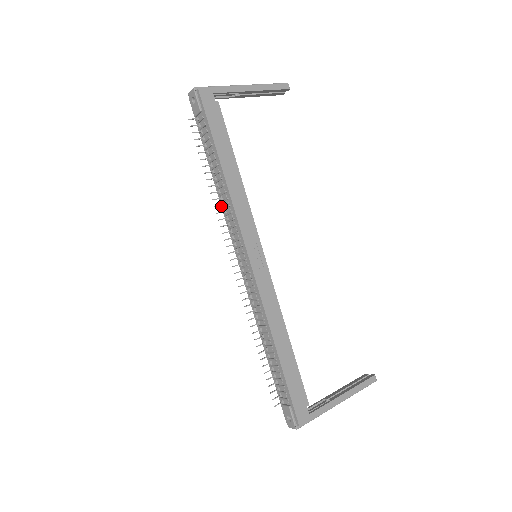
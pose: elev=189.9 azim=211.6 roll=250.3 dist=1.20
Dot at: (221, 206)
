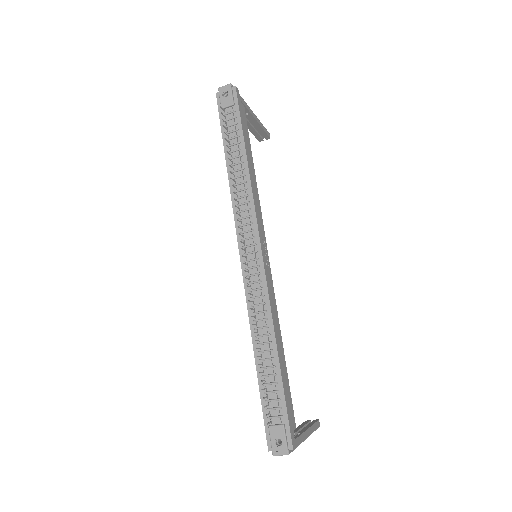
Dot at: (231, 197)
